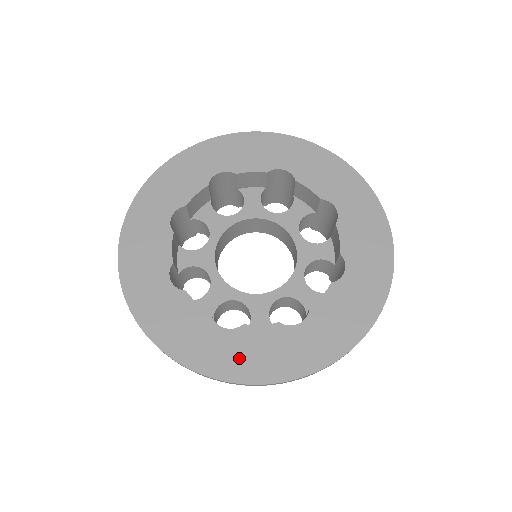
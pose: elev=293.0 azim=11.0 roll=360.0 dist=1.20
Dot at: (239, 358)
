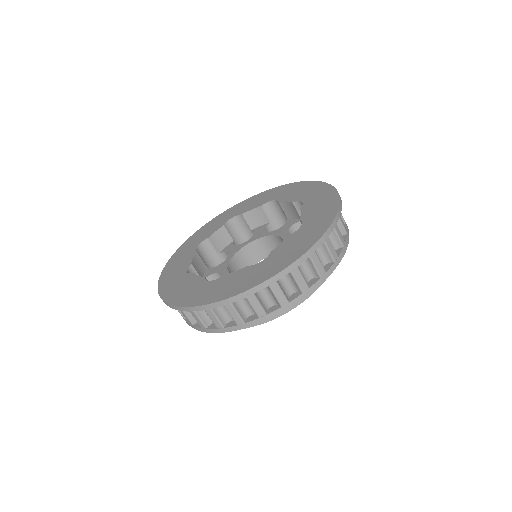
Dot at: (174, 287)
